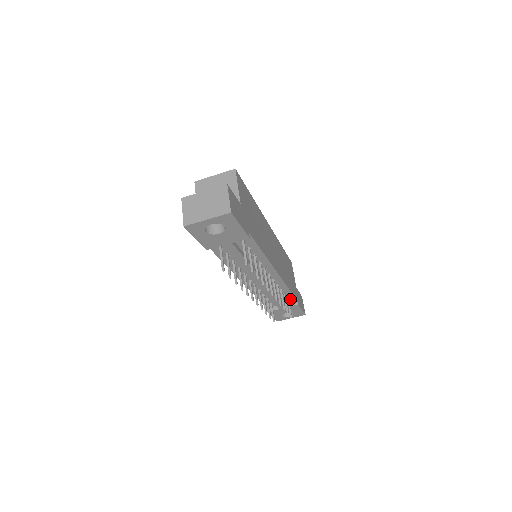
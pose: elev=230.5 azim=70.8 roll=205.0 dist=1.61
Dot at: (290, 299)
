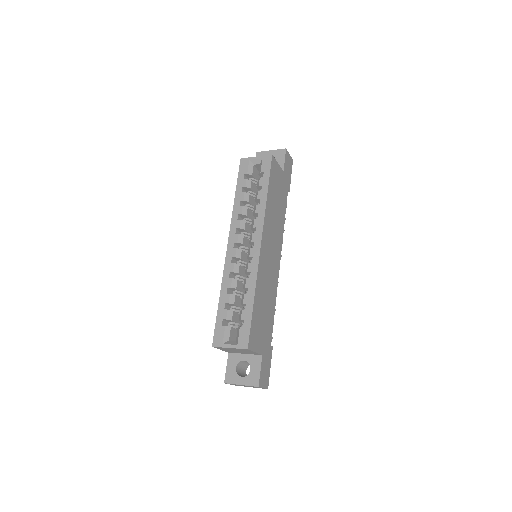
Dot at: occluded
